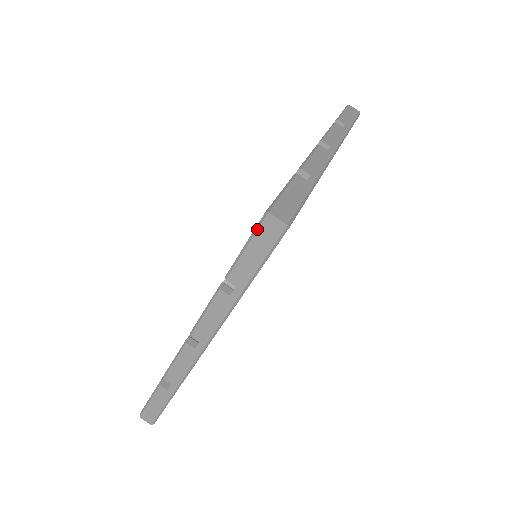
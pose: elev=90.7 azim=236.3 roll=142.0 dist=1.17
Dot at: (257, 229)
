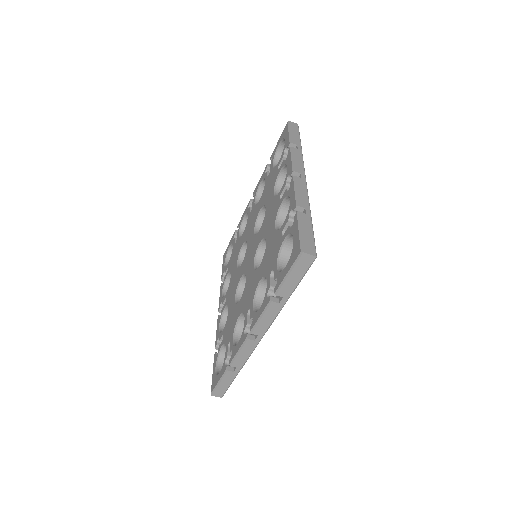
Dot at: (296, 263)
